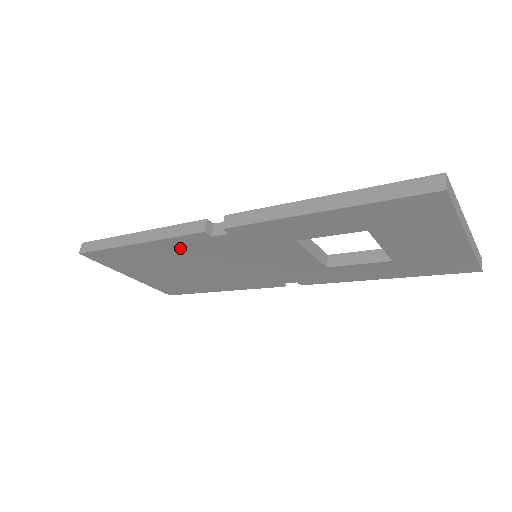
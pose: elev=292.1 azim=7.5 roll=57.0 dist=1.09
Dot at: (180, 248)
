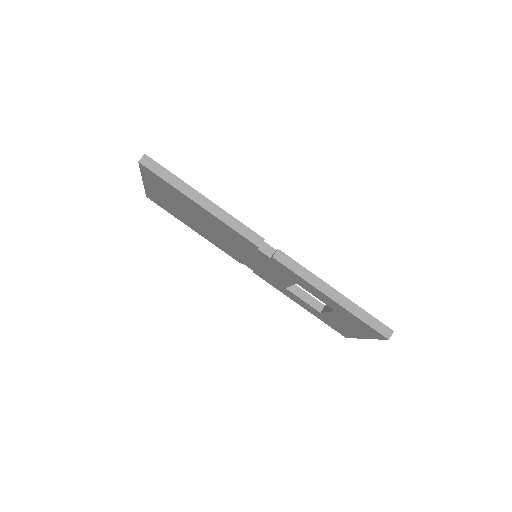
Dot at: (225, 228)
